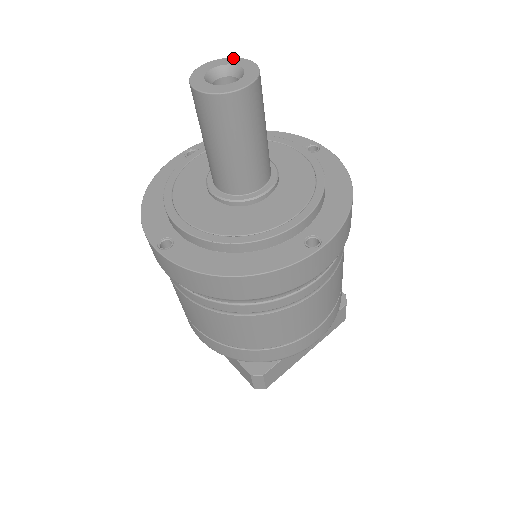
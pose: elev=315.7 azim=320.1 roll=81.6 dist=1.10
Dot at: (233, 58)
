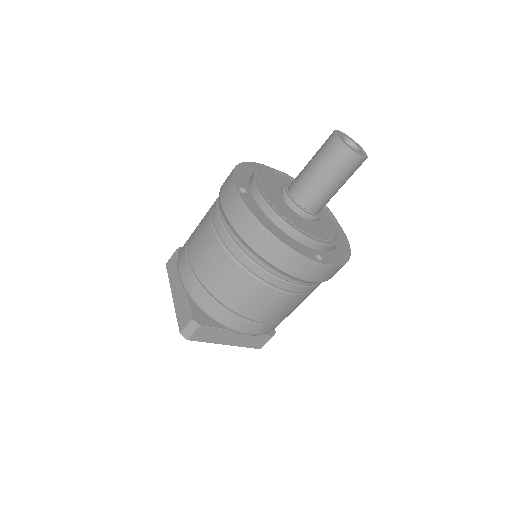
Dot at: (357, 143)
